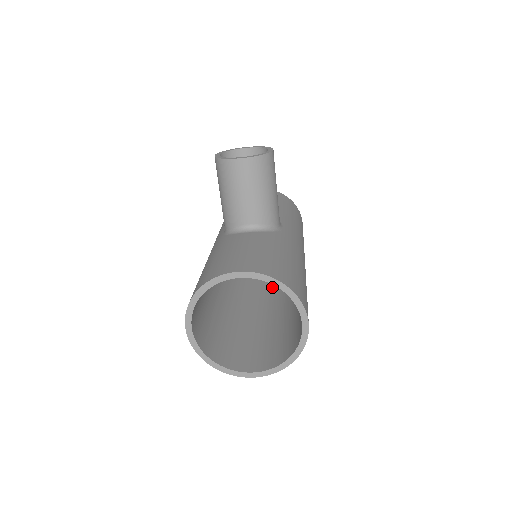
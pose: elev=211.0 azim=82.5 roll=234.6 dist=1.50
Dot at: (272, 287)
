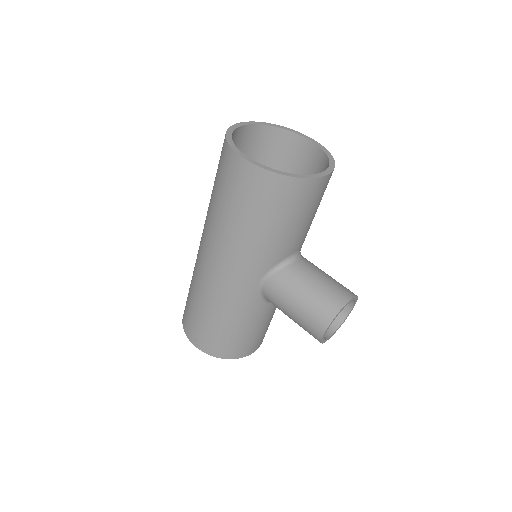
Dot at: occluded
